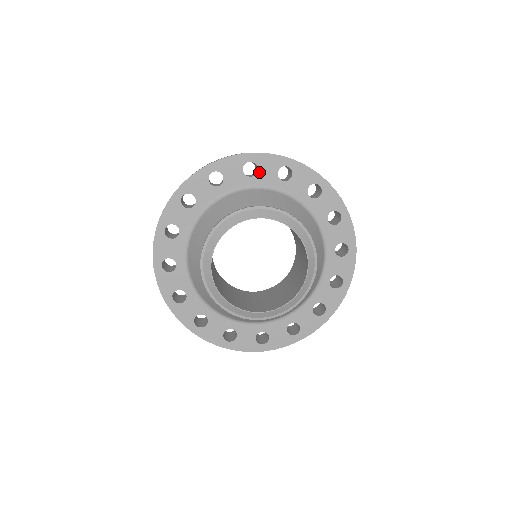
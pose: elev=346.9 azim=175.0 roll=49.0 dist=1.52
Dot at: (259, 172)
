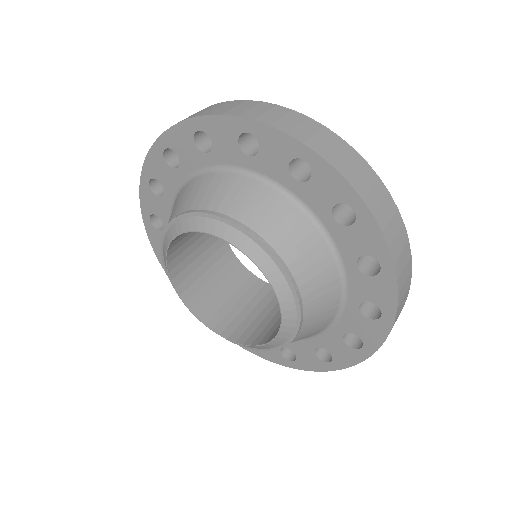
Dot at: (215, 145)
